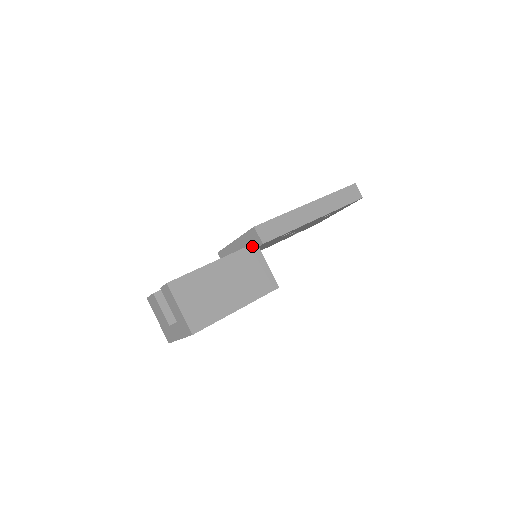
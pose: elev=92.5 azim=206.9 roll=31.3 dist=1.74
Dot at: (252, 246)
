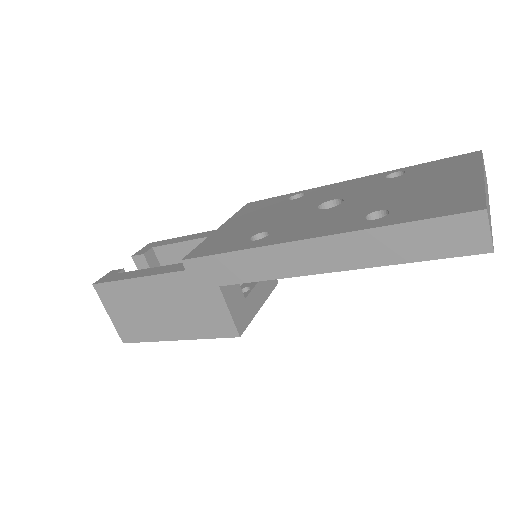
Dot at: occluded
